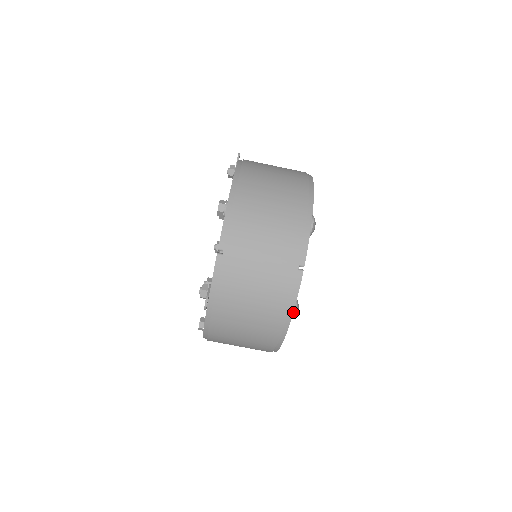
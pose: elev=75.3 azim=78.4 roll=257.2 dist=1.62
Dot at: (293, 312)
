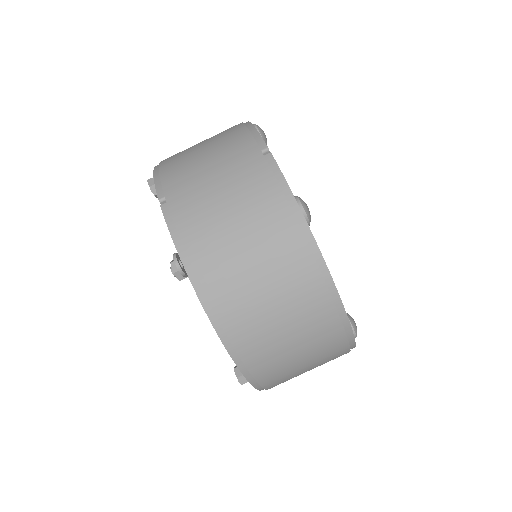
Dot at: (298, 204)
